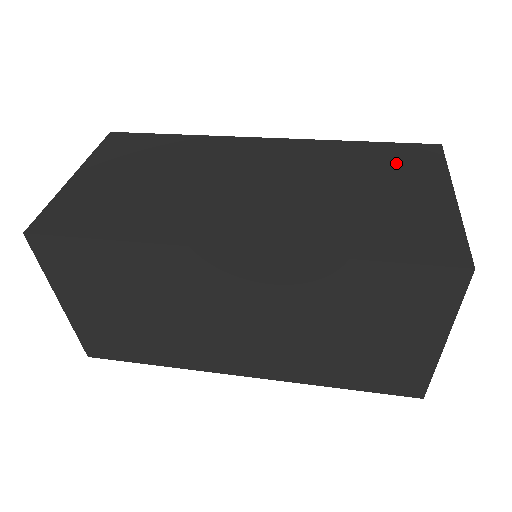
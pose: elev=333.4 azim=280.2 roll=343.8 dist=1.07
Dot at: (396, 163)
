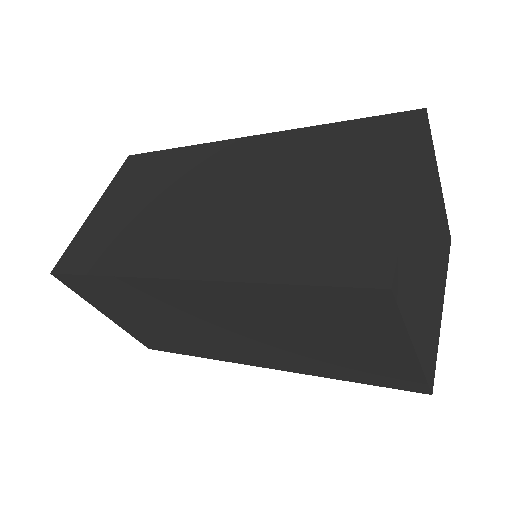
Dot at: (362, 148)
